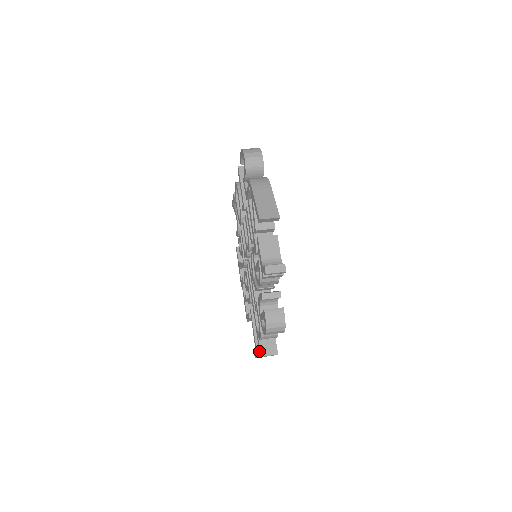
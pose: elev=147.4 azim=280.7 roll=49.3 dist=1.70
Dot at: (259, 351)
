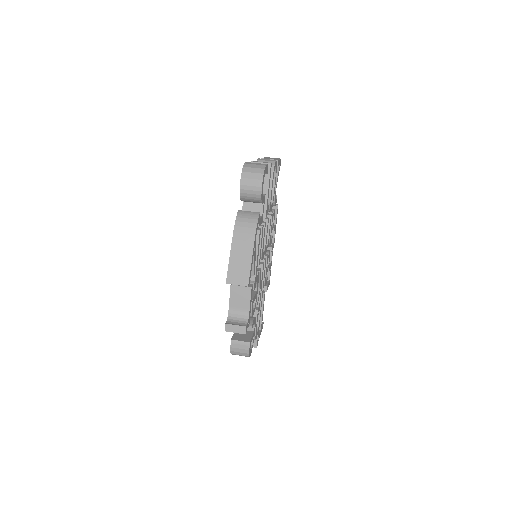
Dot at: occluded
